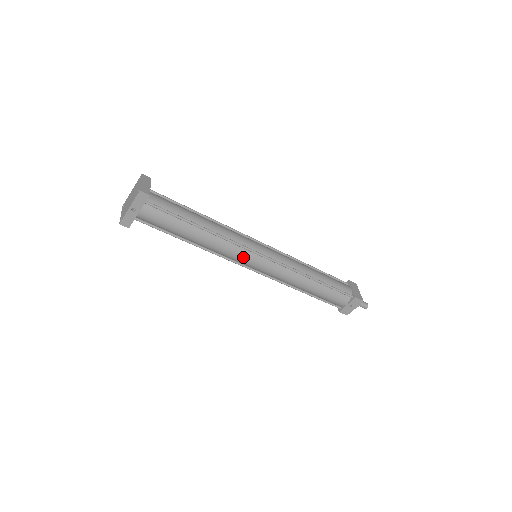
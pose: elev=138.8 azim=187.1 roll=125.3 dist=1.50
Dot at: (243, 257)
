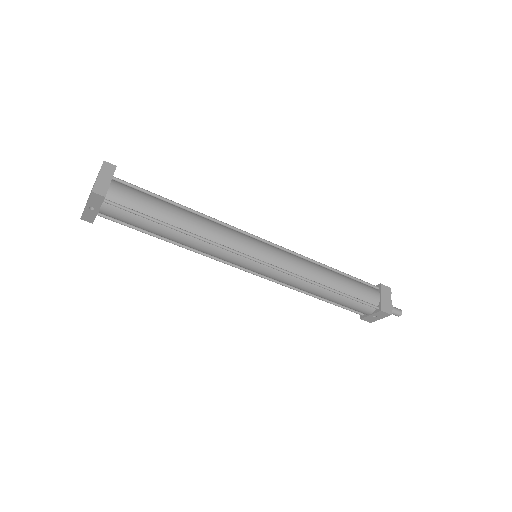
Dot at: (235, 261)
